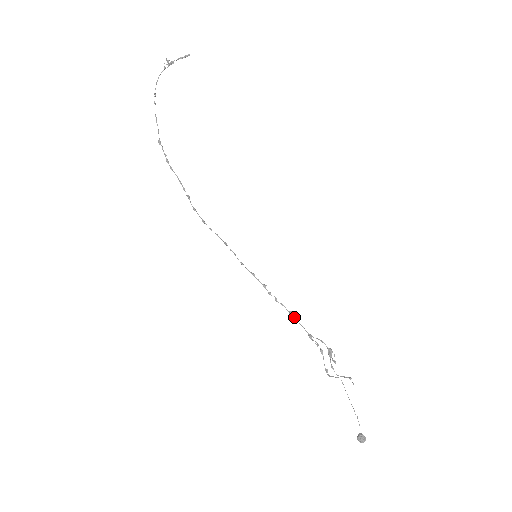
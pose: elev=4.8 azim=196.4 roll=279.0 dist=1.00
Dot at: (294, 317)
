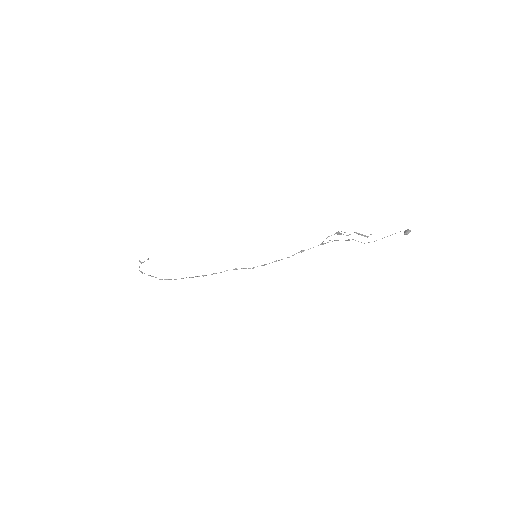
Dot at: occluded
